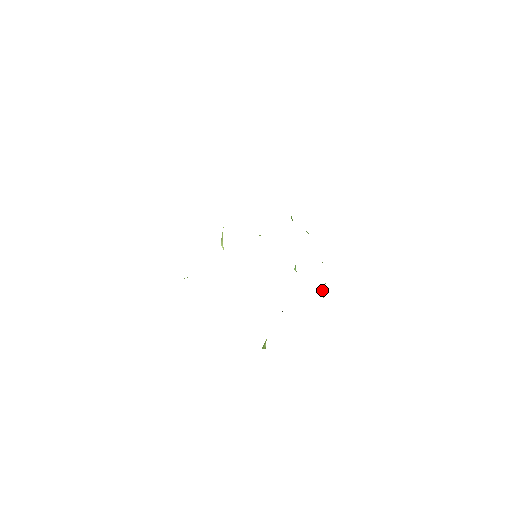
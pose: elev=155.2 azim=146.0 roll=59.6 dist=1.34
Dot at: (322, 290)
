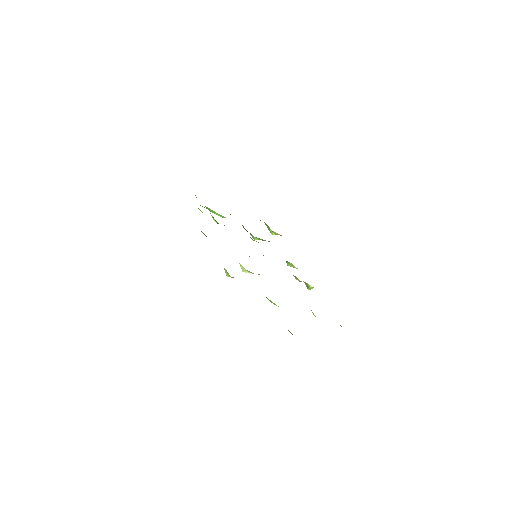
Dot at: (273, 233)
